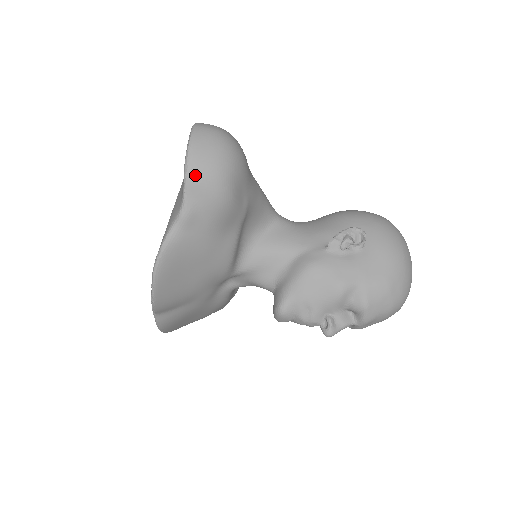
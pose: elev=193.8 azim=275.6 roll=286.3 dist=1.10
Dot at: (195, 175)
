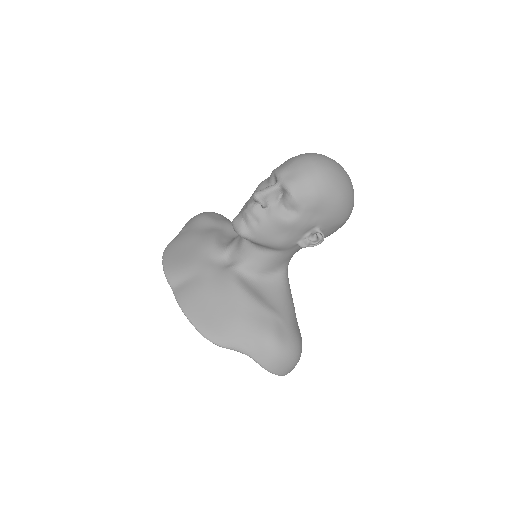
Dot at: occluded
